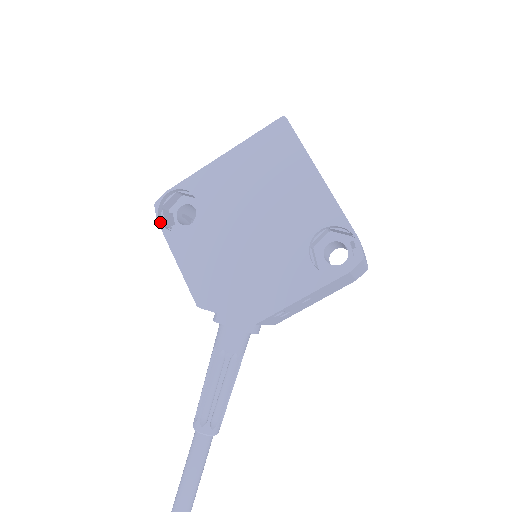
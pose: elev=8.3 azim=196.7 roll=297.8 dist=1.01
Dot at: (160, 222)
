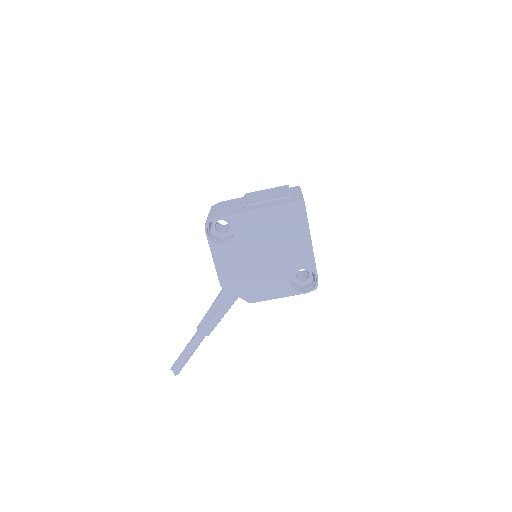
Dot at: (207, 234)
